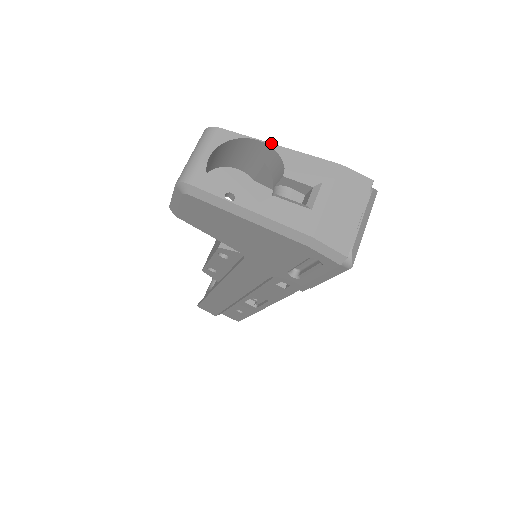
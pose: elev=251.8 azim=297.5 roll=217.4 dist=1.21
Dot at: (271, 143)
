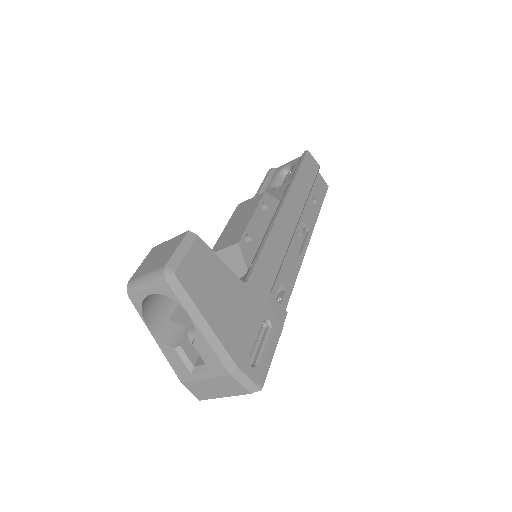
Dot at: (195, 324)
